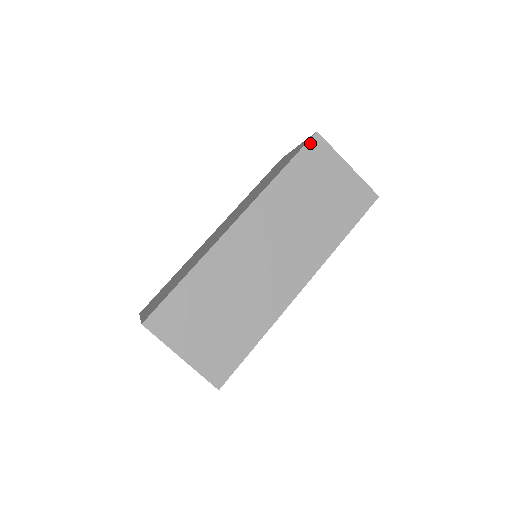
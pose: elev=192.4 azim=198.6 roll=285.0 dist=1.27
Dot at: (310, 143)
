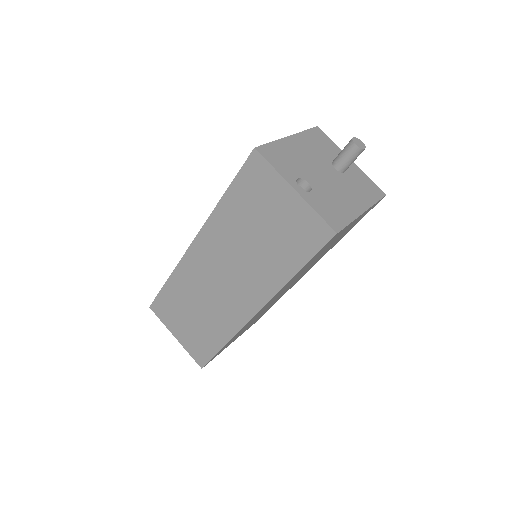
Dot at: (248, 163)
